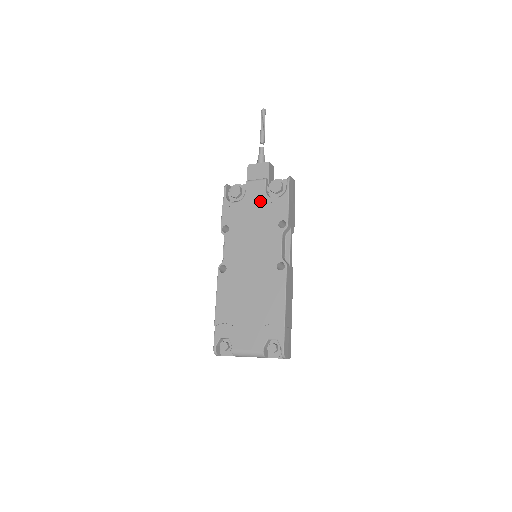
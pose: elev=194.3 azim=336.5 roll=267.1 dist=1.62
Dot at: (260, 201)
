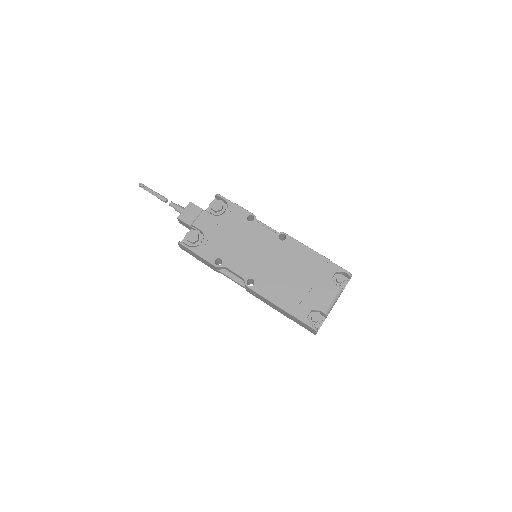
Dot at: (218, 223)
